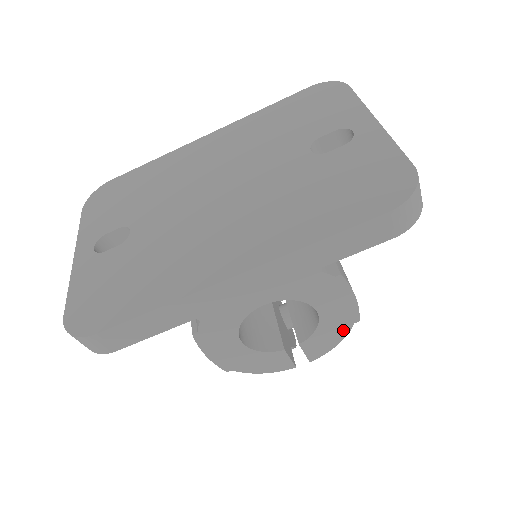
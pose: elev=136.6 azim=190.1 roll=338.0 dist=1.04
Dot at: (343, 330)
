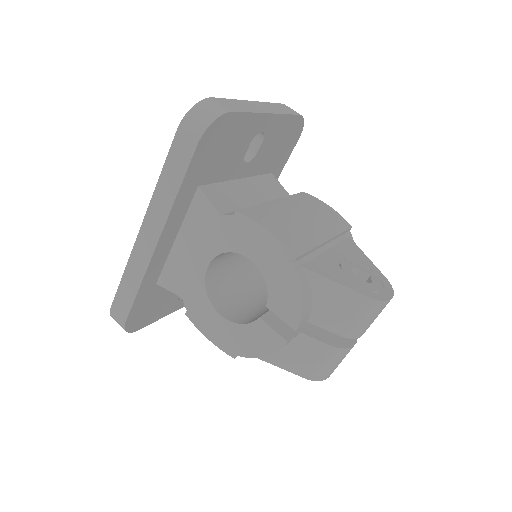
Dot at: (291, 275)
